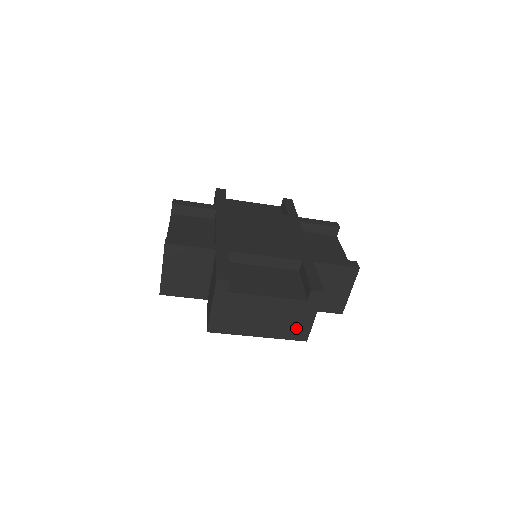
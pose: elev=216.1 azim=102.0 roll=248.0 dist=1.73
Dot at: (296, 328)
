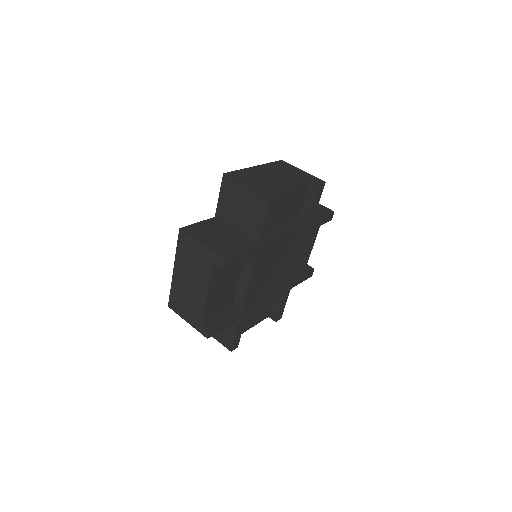
Dot at: occluded
